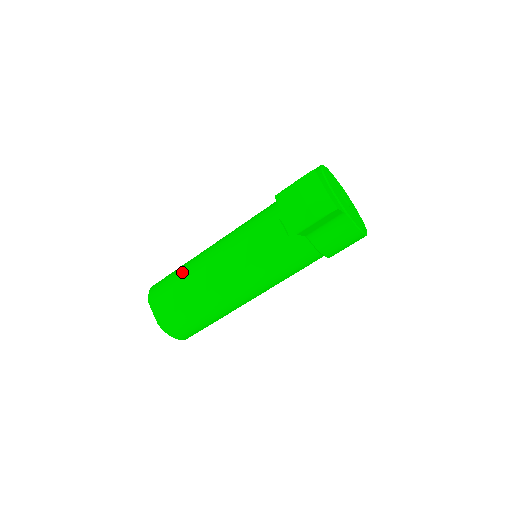
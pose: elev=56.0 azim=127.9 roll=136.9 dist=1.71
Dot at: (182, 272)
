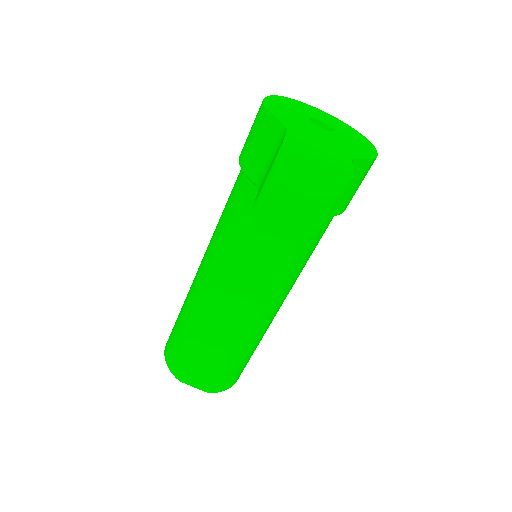
Dot at: (190, 332)
